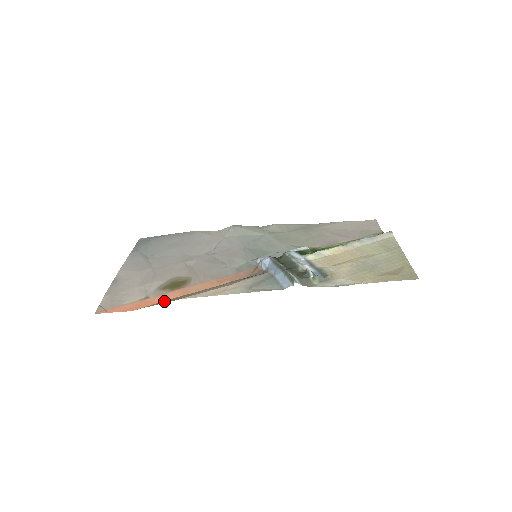
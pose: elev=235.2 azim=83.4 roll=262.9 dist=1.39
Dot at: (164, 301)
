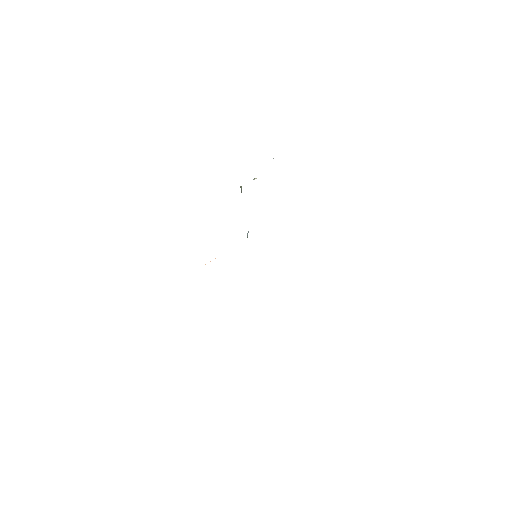
Dot at: occluded
